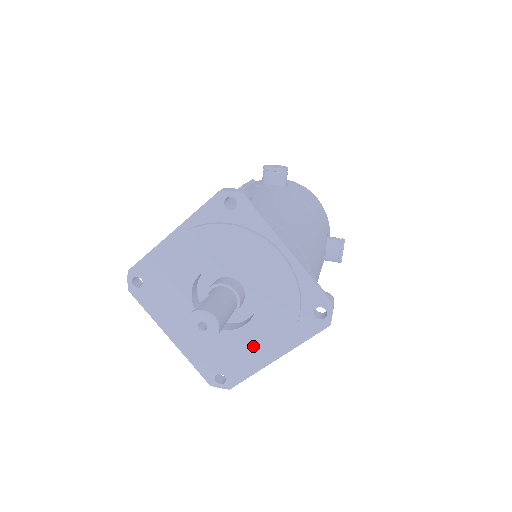
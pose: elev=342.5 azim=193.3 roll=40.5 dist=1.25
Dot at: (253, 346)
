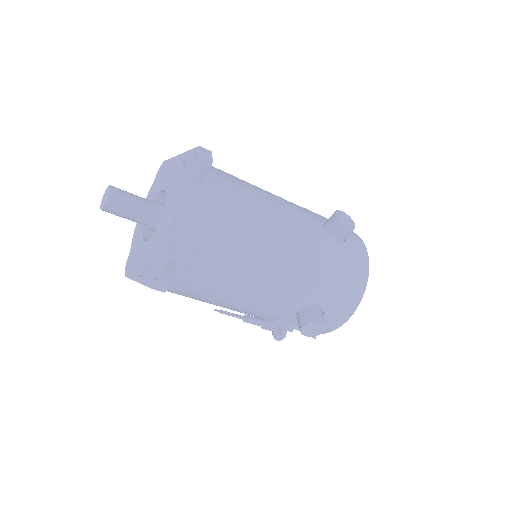
Dot at: (166, 222)
